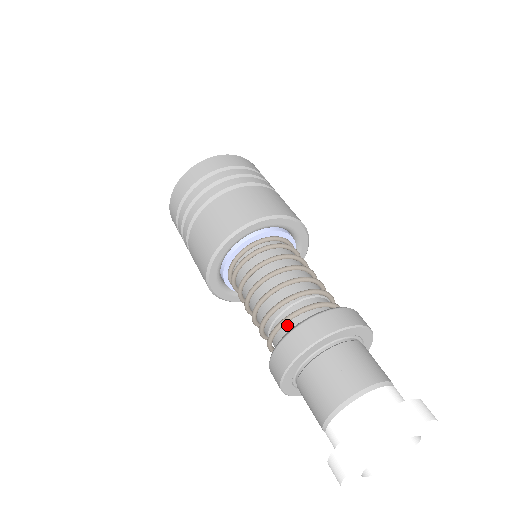
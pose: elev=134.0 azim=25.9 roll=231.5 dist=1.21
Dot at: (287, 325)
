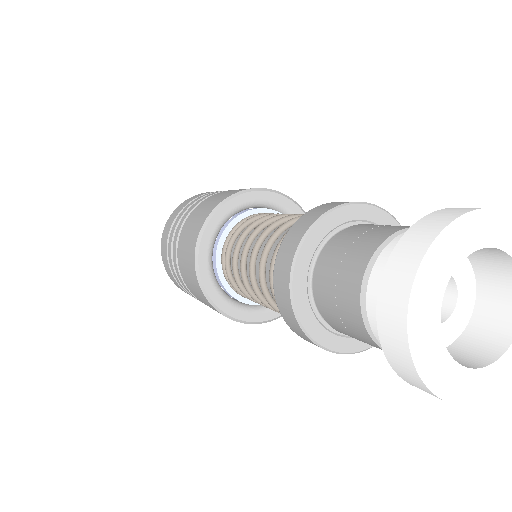
Dot at: occluded
